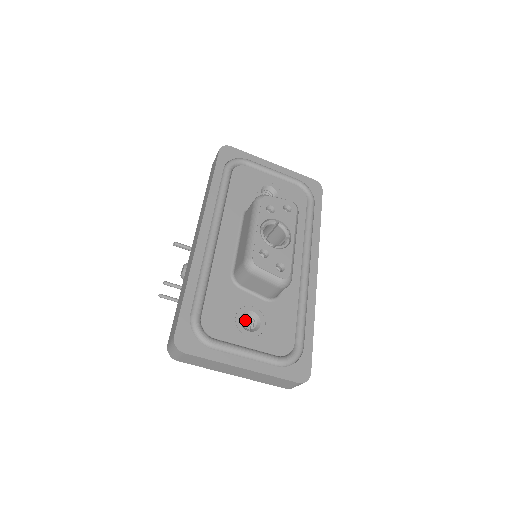
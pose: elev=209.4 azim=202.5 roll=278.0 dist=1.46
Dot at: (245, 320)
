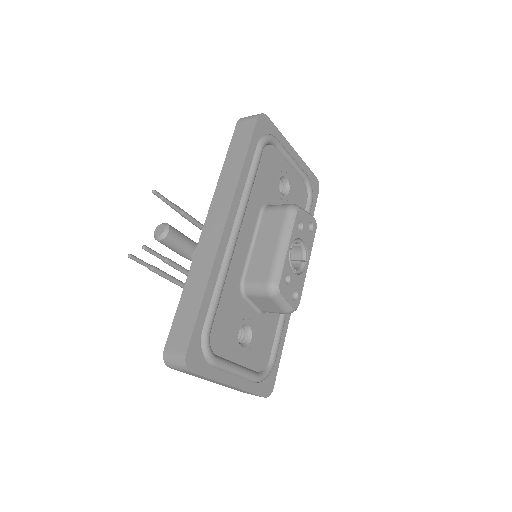
Dot at: occluded
